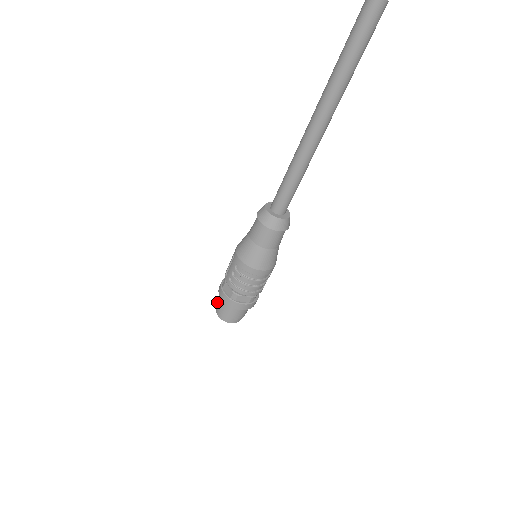
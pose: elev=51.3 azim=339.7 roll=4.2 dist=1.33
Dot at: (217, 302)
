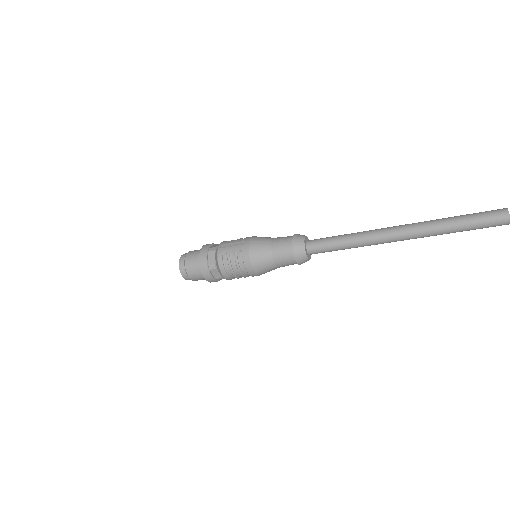
Dot at: (189, 254)
